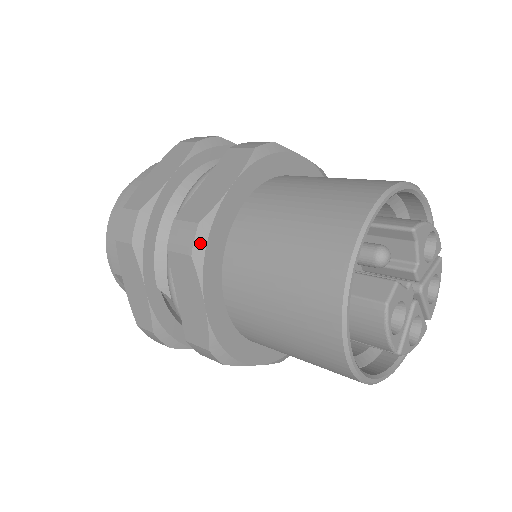
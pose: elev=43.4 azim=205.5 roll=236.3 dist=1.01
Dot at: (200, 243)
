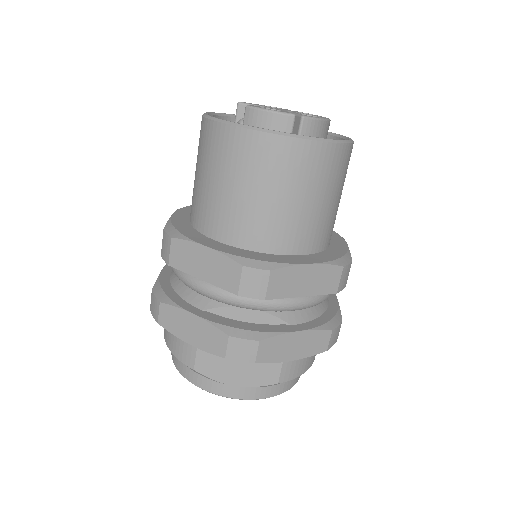
Dot at: (171, 232)
